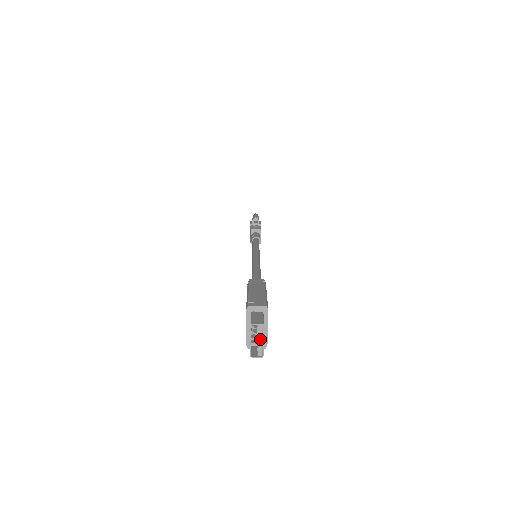
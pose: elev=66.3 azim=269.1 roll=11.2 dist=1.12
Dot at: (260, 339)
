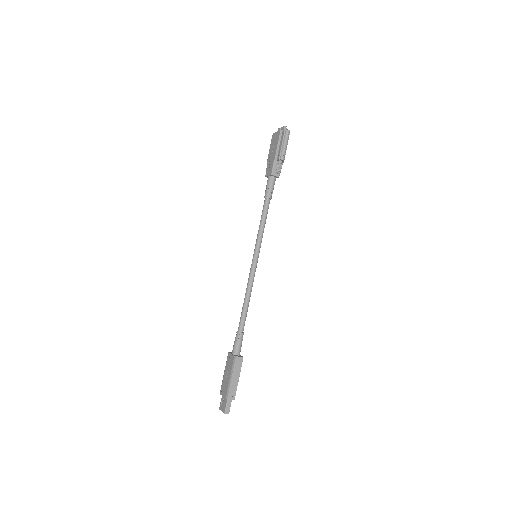
Dot at: occluded
